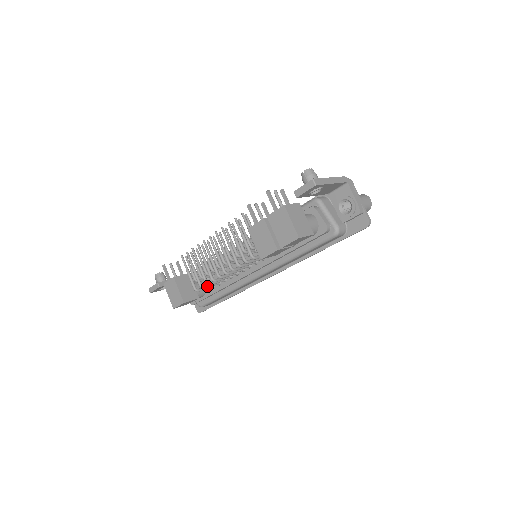
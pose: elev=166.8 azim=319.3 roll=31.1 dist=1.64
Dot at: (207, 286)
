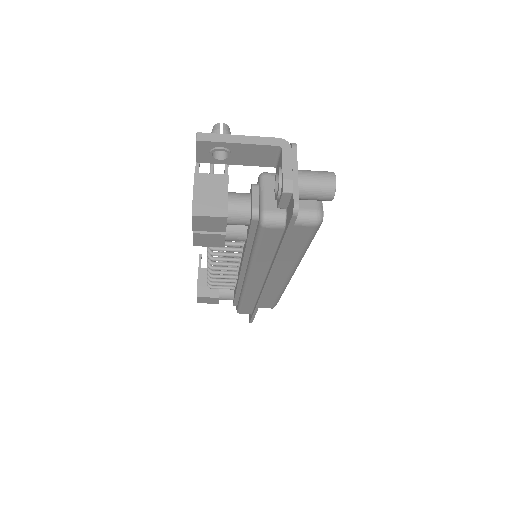
Dot at: (216, 283)
